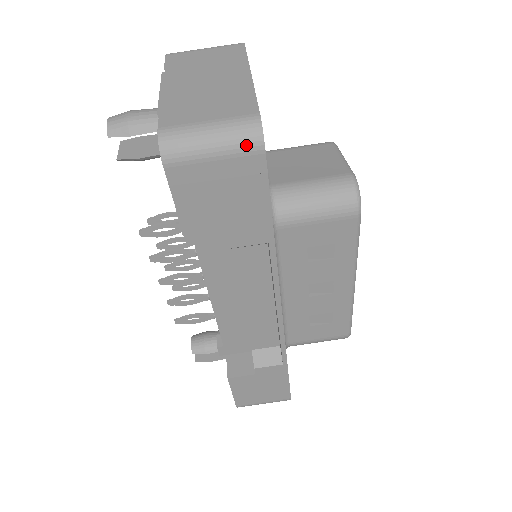
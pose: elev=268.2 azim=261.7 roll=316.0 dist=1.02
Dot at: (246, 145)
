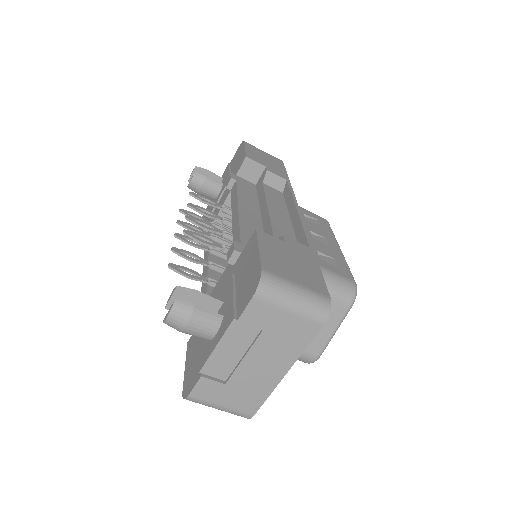
Dot at: occluded
